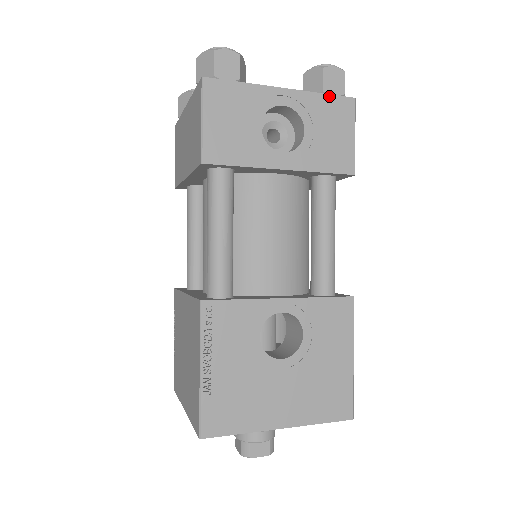
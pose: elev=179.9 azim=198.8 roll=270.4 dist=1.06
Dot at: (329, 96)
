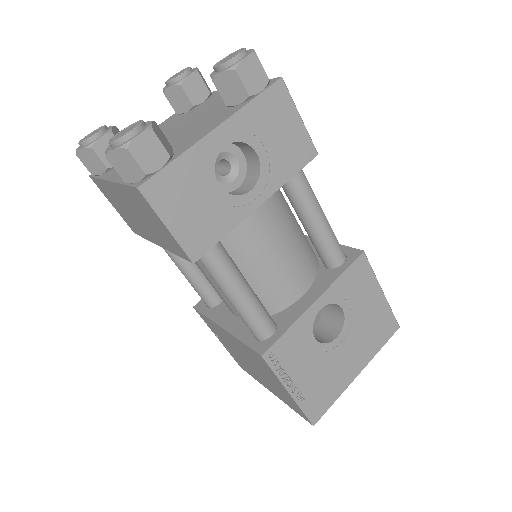
Dot at: (258, 98)
